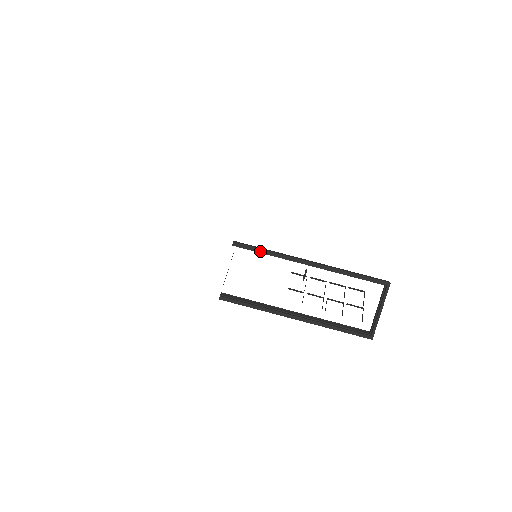
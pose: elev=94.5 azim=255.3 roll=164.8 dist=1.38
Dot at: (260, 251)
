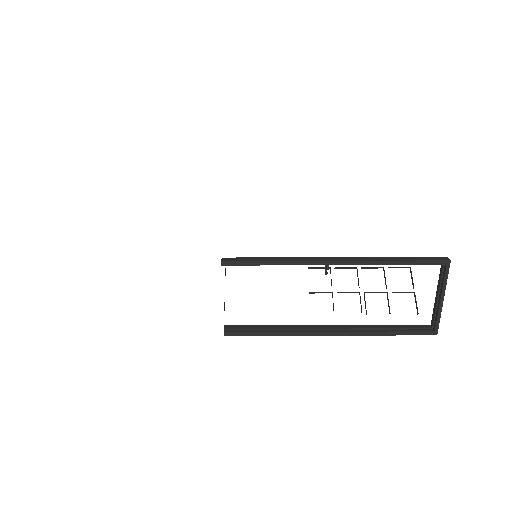
Dot at: (261, 264)
